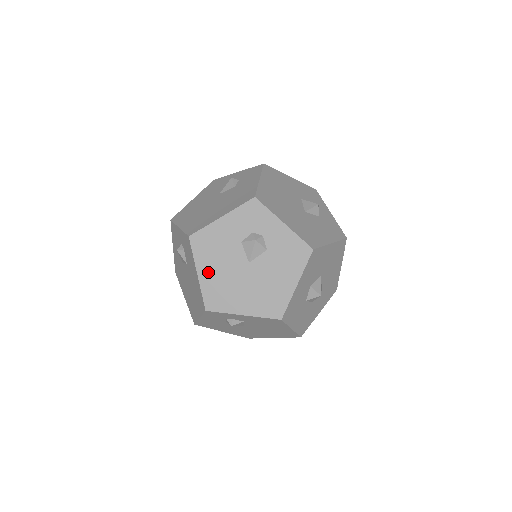
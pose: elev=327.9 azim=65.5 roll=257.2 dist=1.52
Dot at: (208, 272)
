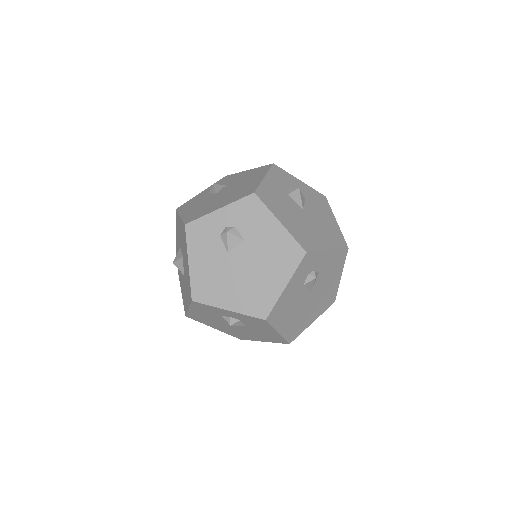
Dot at: (286, 220)
